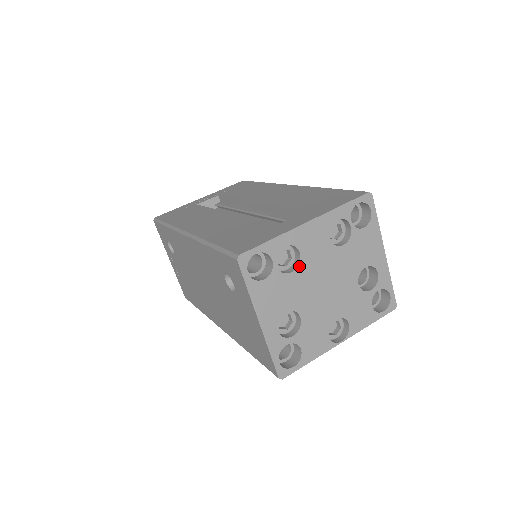
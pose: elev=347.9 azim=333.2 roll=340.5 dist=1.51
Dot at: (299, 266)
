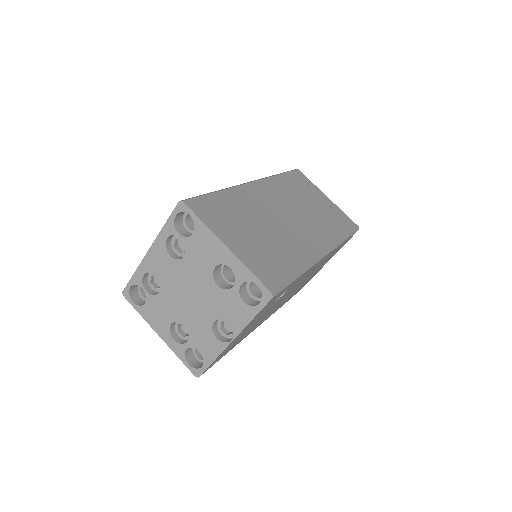
Dot at: (161, 286)
